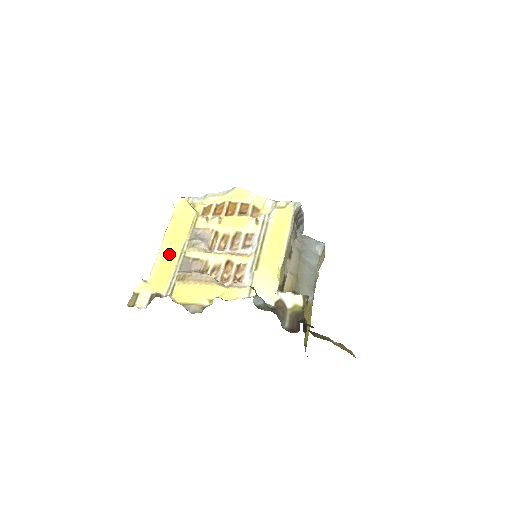
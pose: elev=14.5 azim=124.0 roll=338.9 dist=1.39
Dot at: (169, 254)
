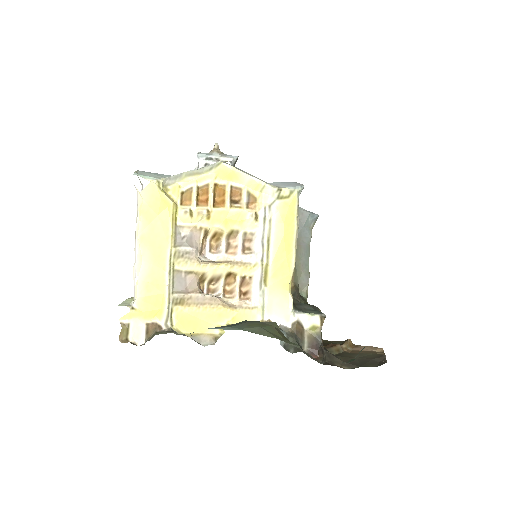
Dot at: (153, 268)
